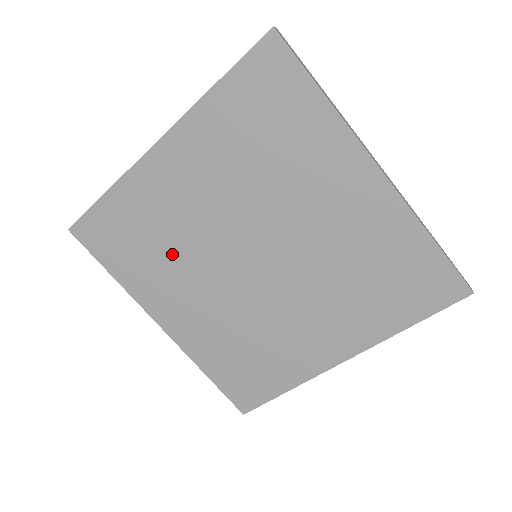
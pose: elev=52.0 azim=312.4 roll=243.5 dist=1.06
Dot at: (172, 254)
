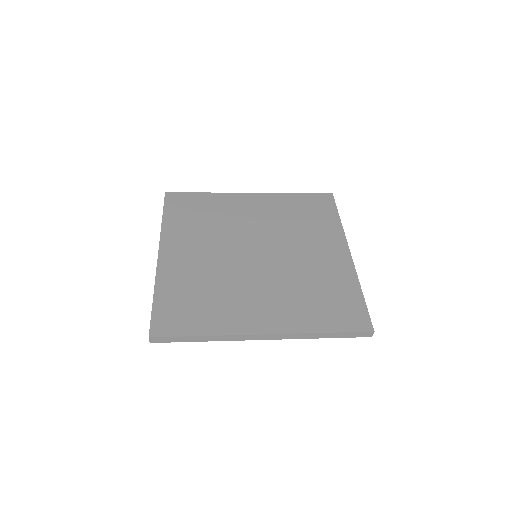
Dot at: occluded
